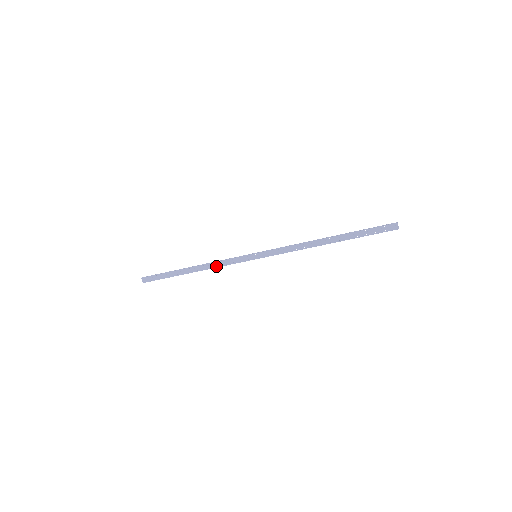
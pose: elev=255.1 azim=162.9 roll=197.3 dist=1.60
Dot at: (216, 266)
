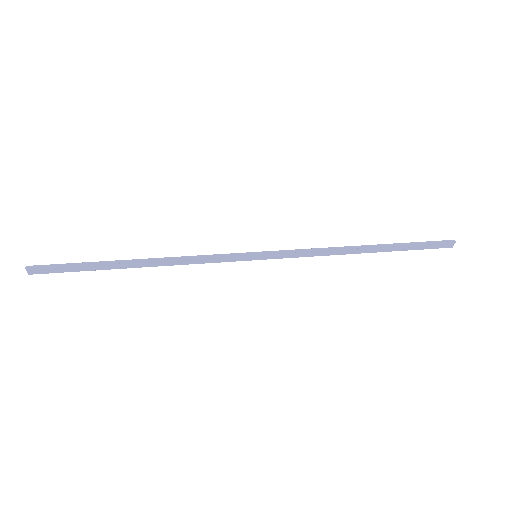
Dot at: (185, 263)
